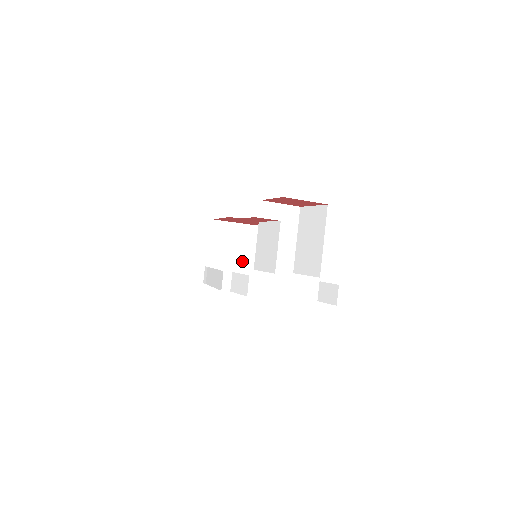
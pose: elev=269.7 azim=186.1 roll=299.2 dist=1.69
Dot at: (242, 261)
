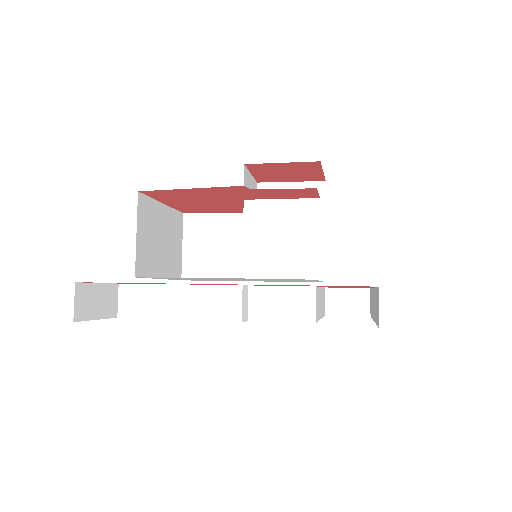
Dot at: (163, 269)
